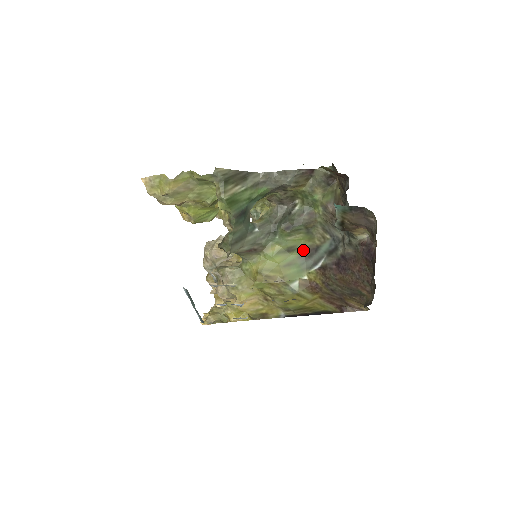
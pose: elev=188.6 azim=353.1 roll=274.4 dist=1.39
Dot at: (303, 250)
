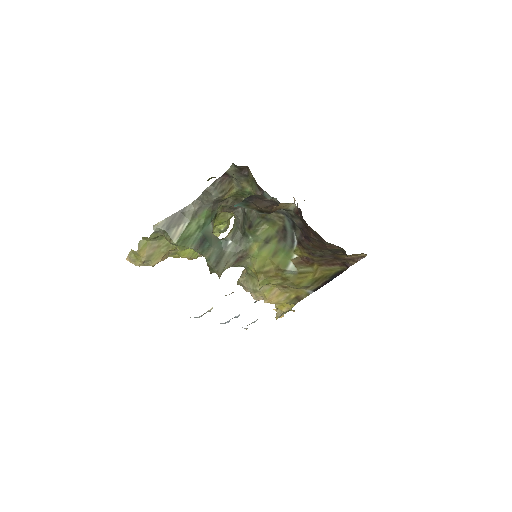
Dot at: (277, 235)
